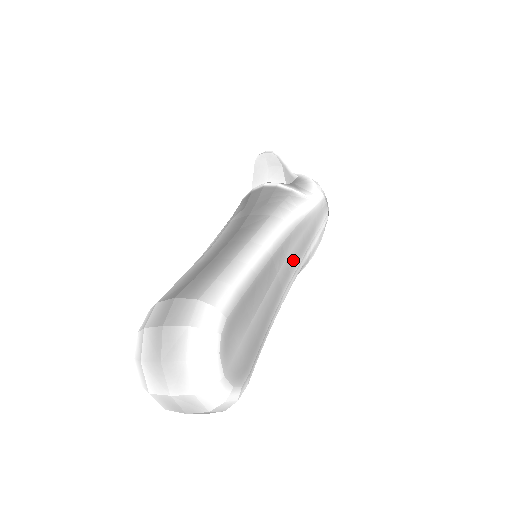
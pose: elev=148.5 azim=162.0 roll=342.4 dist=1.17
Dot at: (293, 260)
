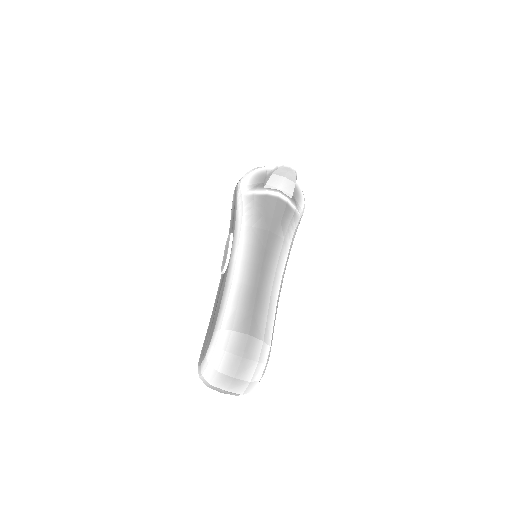
Dot at: occluded
